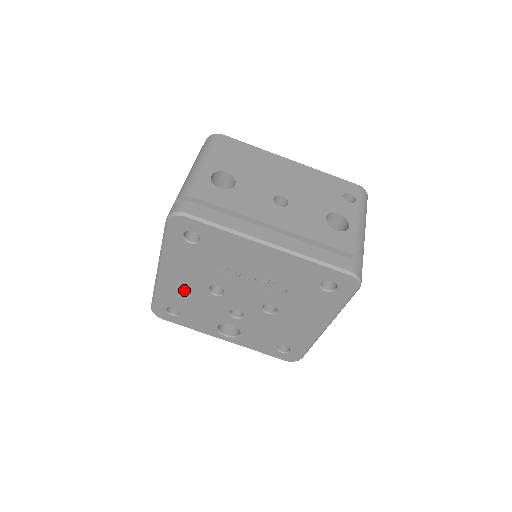
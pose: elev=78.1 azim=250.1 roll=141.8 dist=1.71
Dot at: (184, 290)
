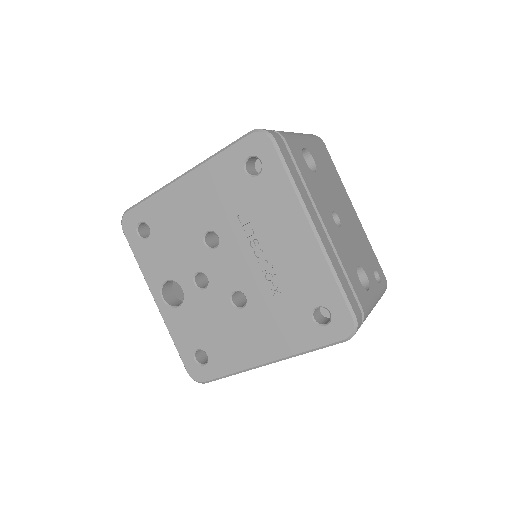
Dot at: (182, 215)
